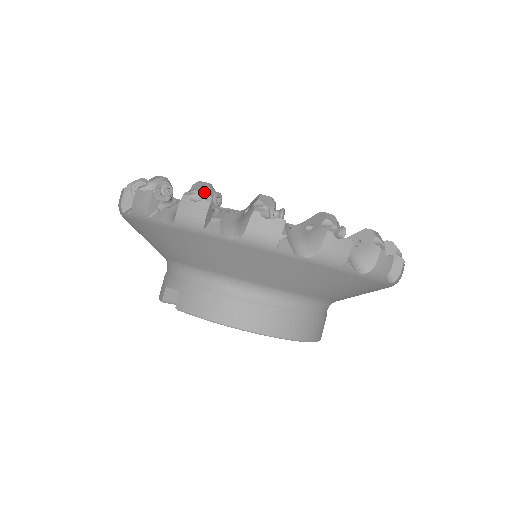
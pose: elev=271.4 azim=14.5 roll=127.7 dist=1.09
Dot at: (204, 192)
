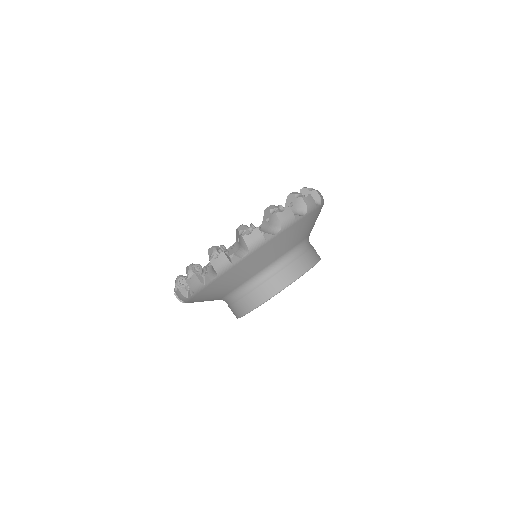
Dot at: (177, 284)
